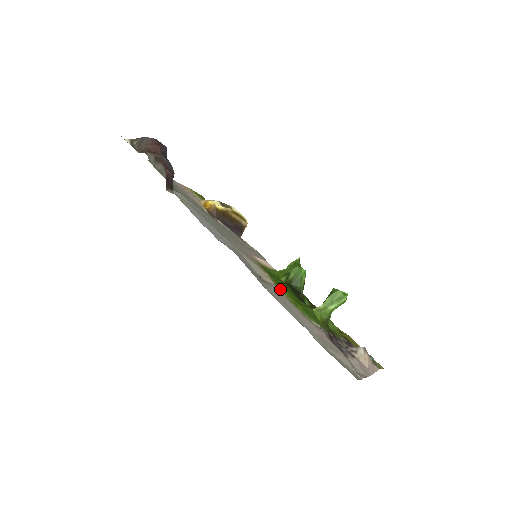
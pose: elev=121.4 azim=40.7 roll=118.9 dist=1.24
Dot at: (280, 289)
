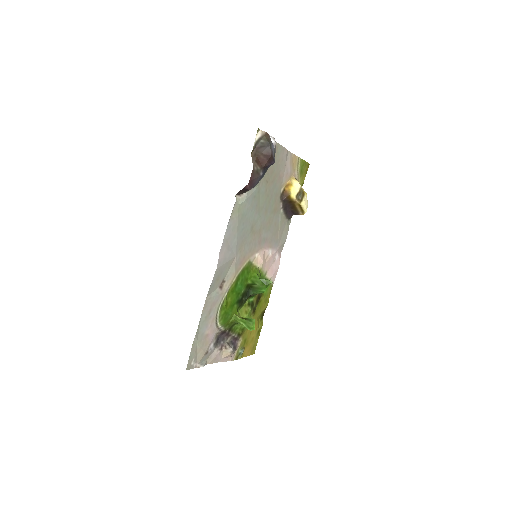
Dot at: (226, 295)
